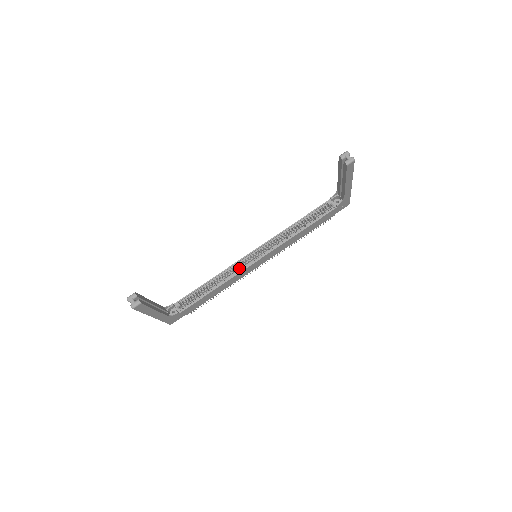
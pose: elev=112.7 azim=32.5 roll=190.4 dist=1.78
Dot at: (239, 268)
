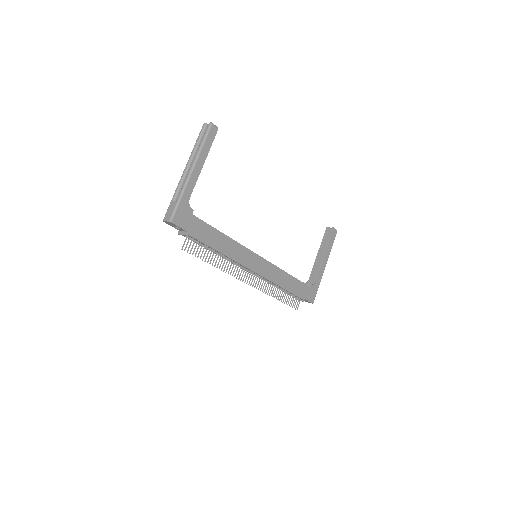
Dot at: occluded
